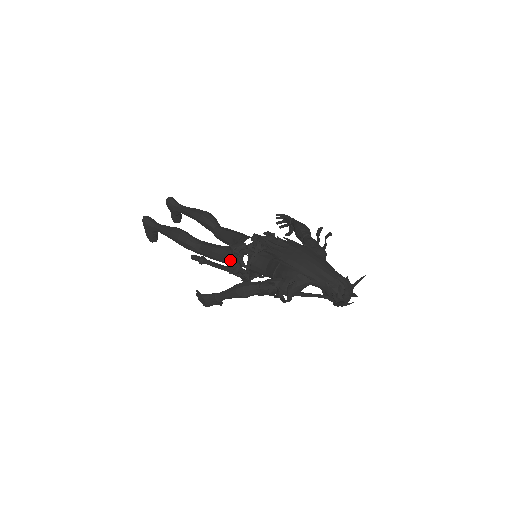
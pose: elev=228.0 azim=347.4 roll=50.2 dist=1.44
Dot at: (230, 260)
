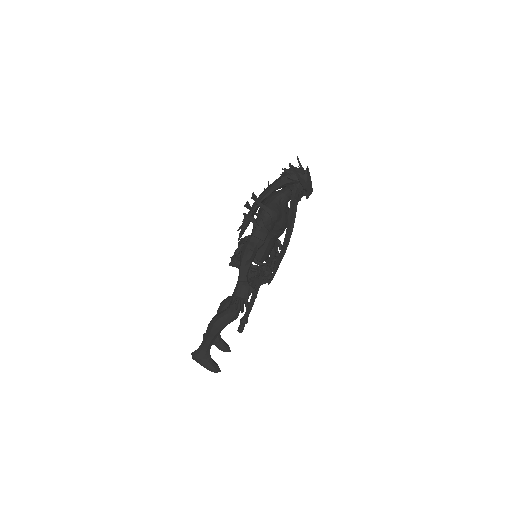
Dot at: occluded
